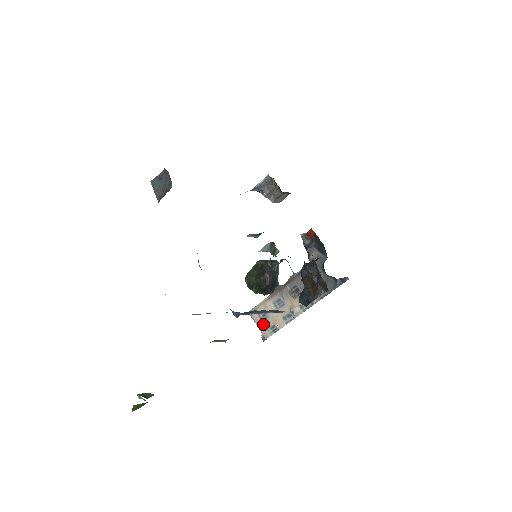
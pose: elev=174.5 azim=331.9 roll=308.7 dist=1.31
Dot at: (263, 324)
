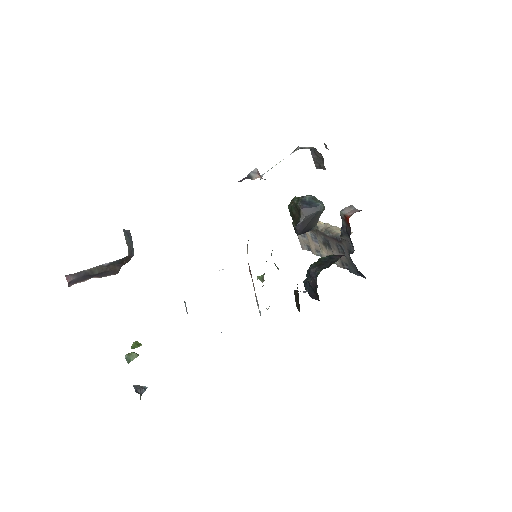
Dot at: (302, 239)
